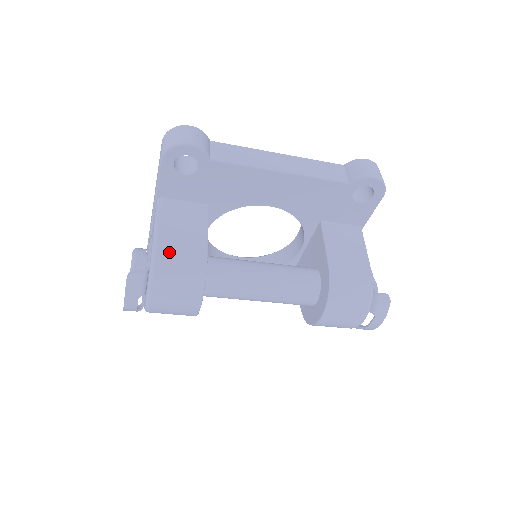
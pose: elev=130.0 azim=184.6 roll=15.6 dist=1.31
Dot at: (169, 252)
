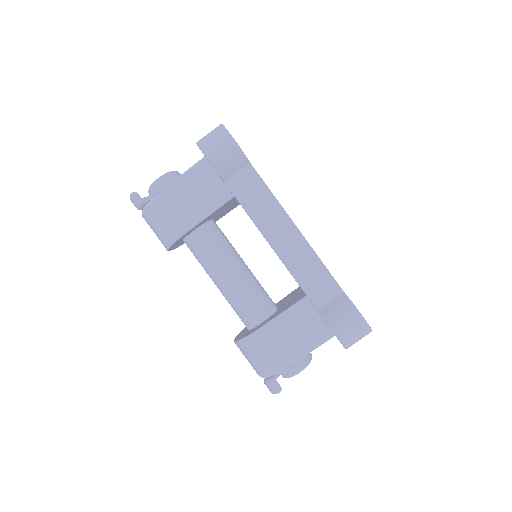
Dot at: (165, 205)
